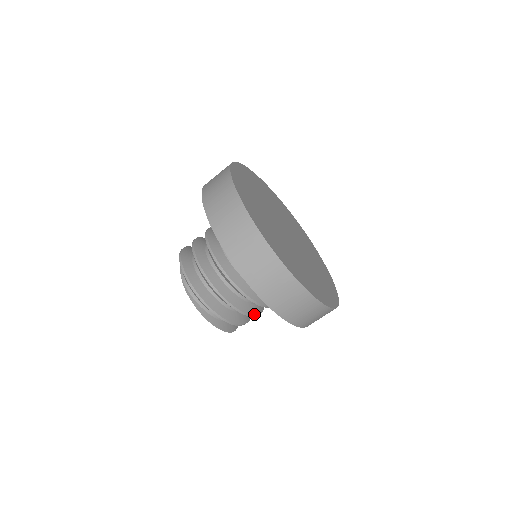
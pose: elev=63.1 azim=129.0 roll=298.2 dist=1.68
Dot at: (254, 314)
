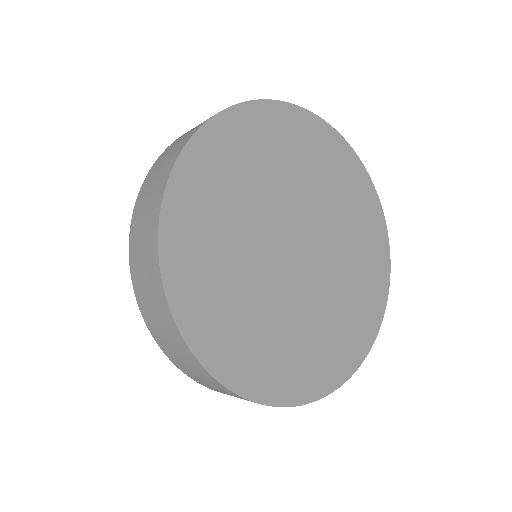
Dot at: occluded
